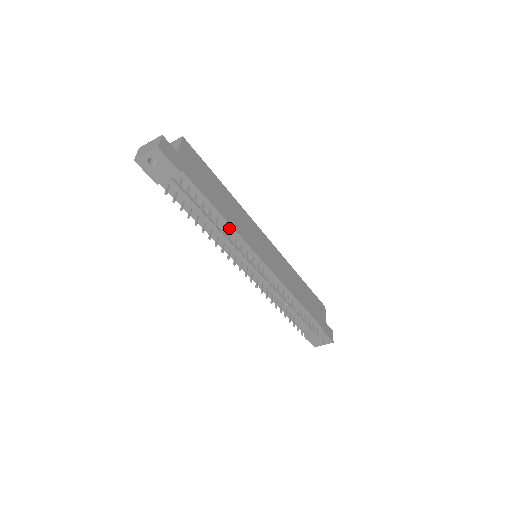
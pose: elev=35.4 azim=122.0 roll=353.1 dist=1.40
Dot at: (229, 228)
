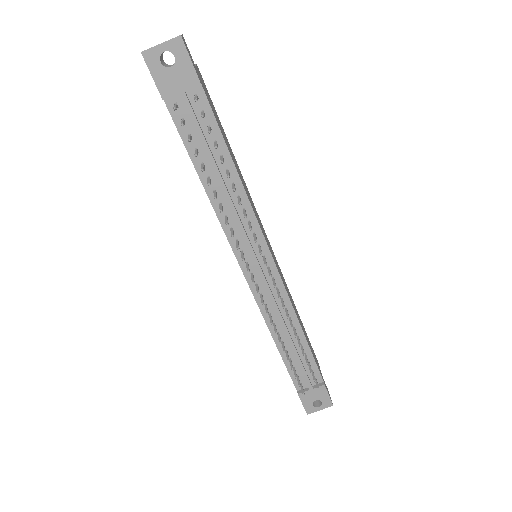
Dot at: (240, 191)
